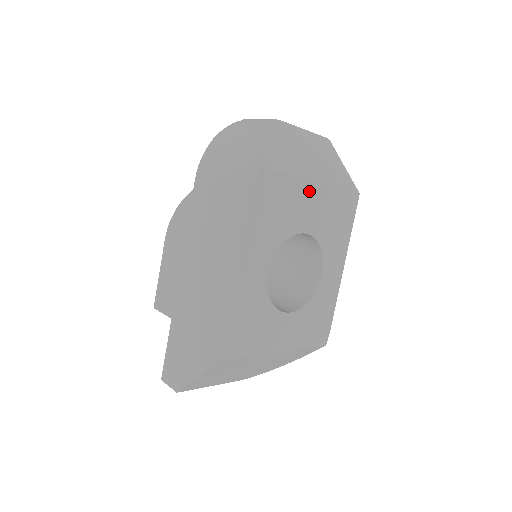
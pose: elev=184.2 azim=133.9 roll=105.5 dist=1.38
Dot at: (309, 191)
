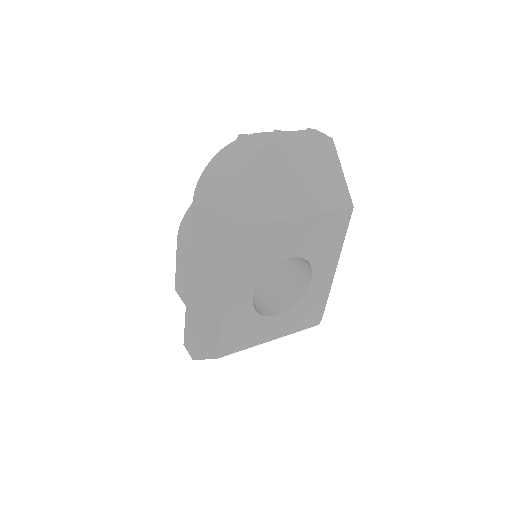
Dot at: (291, 226)
